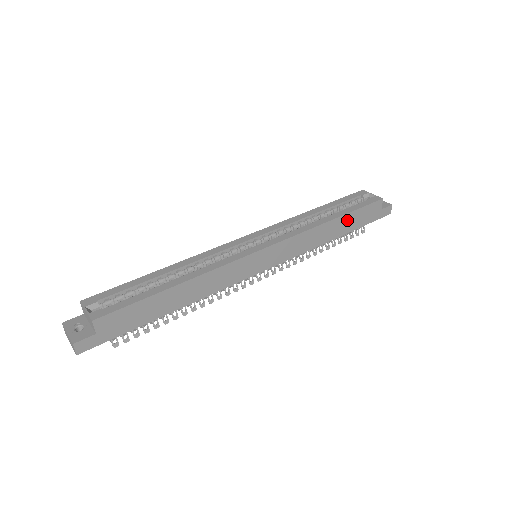
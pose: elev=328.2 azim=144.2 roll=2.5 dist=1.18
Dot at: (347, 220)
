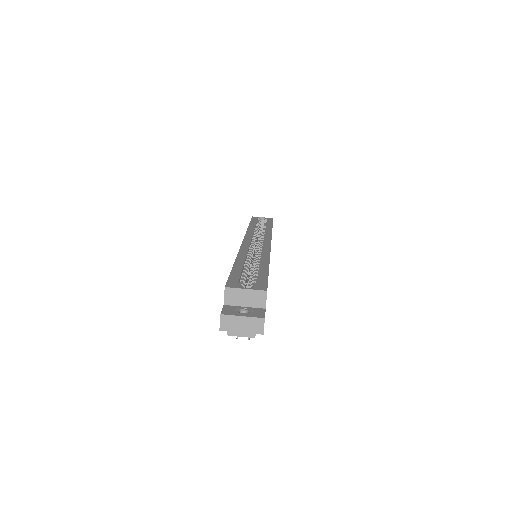
Dot at: occluded
